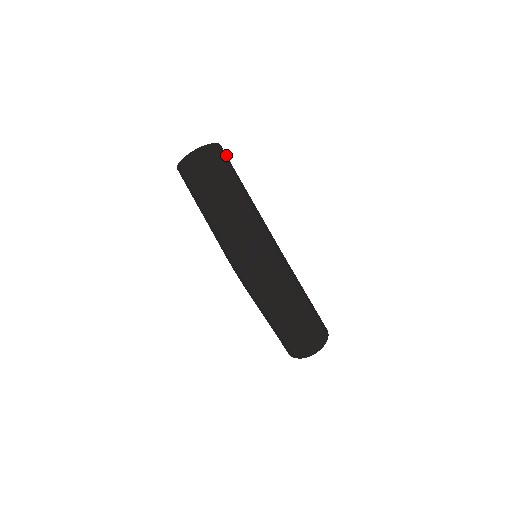
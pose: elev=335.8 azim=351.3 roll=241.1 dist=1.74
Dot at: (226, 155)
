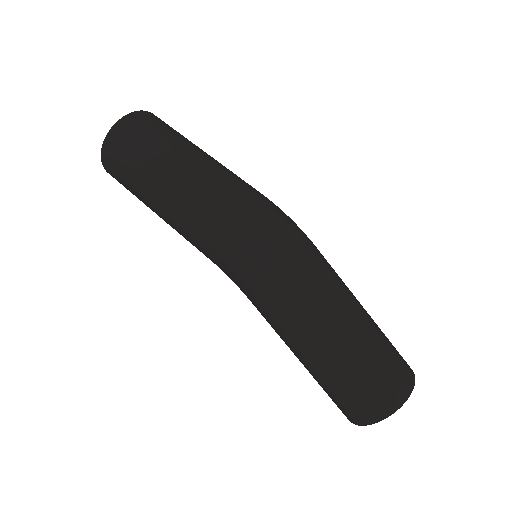
Dot at: occluded
